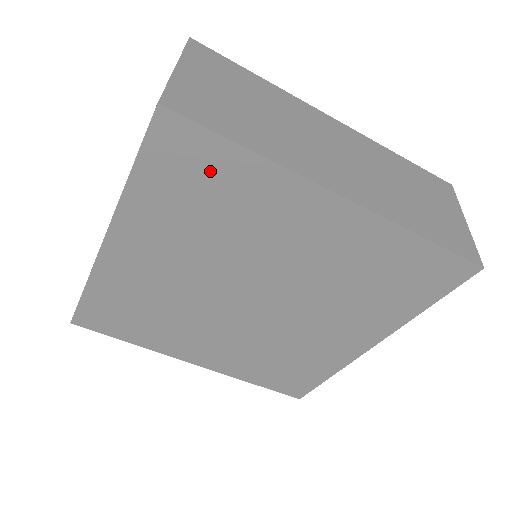
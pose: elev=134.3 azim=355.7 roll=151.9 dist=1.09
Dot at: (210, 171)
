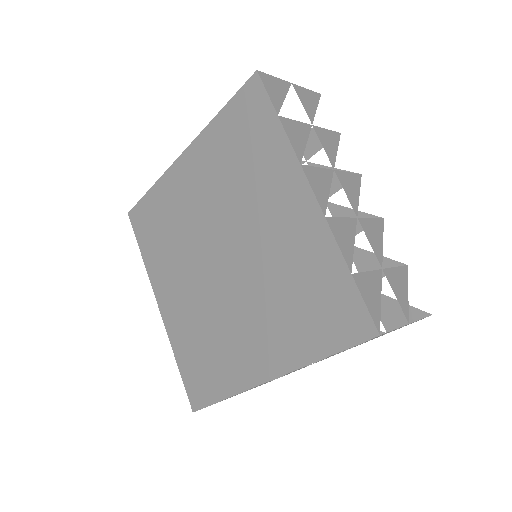
Dot at: (152, 214)
